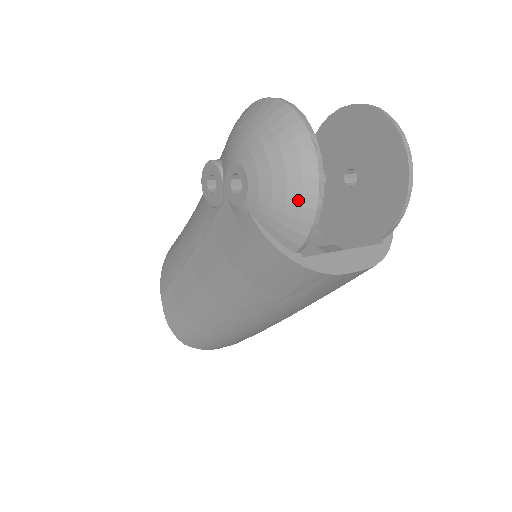
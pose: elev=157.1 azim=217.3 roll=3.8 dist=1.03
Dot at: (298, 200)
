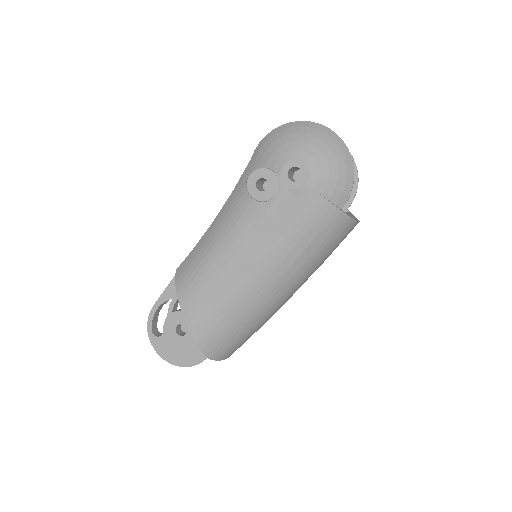
Dot at: (345, 171)
